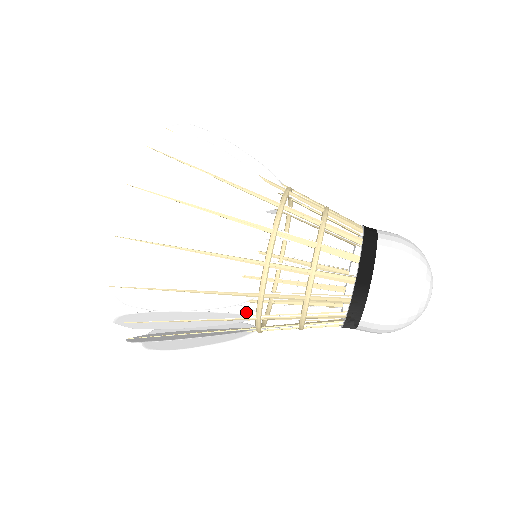
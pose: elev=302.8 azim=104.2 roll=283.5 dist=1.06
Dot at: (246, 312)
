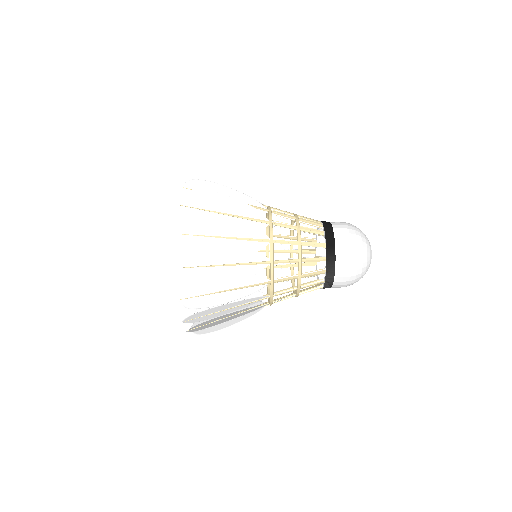
Dot at: (254, 304)
